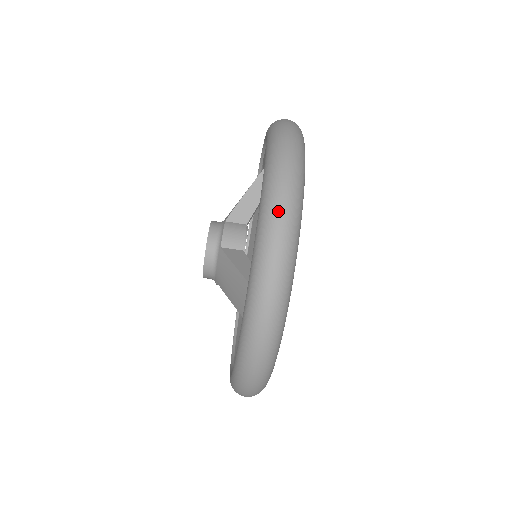
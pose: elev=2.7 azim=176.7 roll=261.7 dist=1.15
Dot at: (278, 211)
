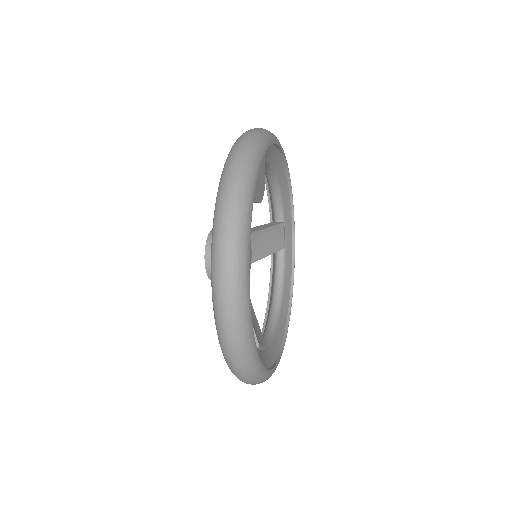
Dot at: (228, 347)
